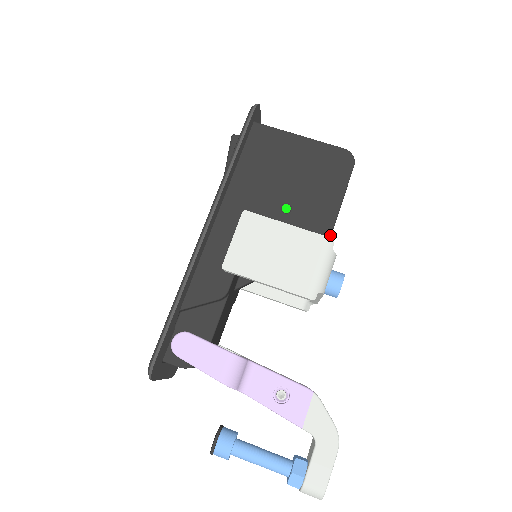
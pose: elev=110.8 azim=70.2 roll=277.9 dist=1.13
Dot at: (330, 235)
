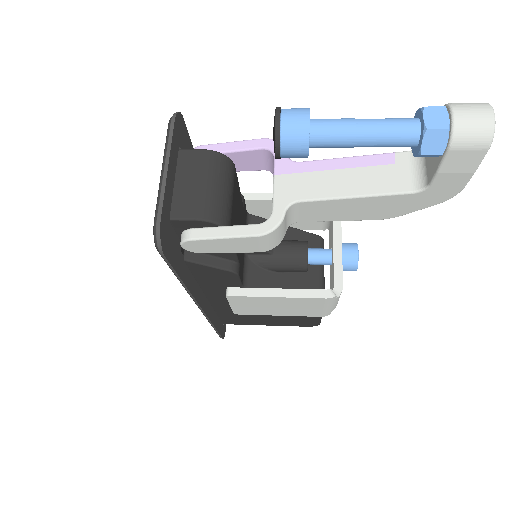
Dot at: occluded
